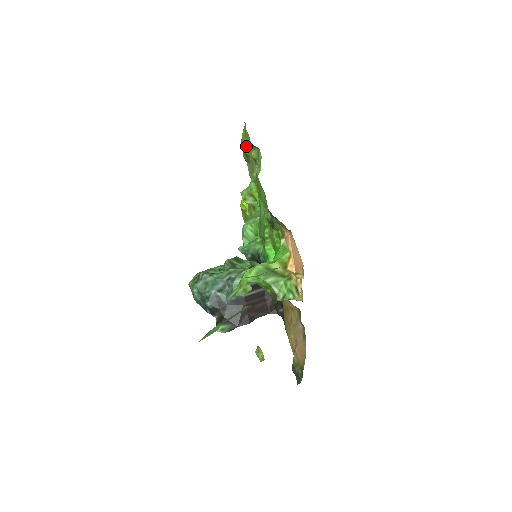
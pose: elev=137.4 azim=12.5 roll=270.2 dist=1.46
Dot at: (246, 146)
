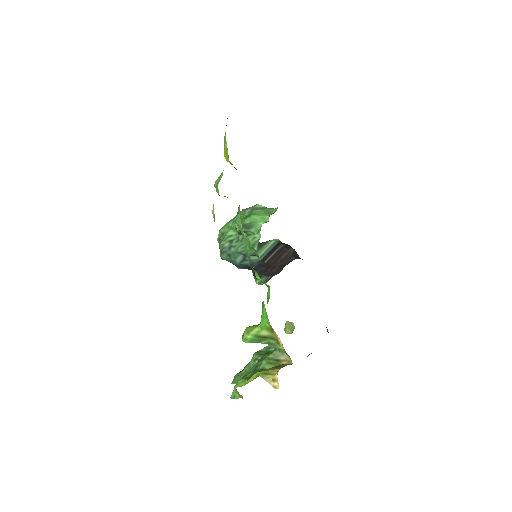
Dot at: occluded
